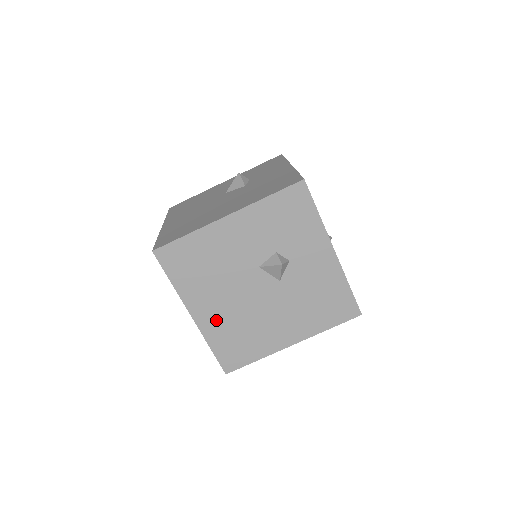
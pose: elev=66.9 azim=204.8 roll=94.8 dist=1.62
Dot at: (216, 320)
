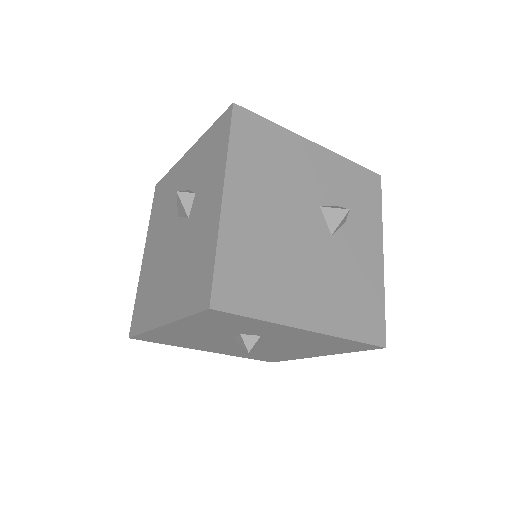
Dot at: (230, 352)
